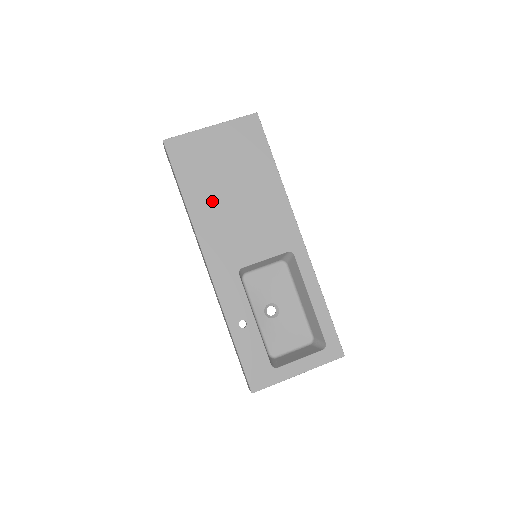
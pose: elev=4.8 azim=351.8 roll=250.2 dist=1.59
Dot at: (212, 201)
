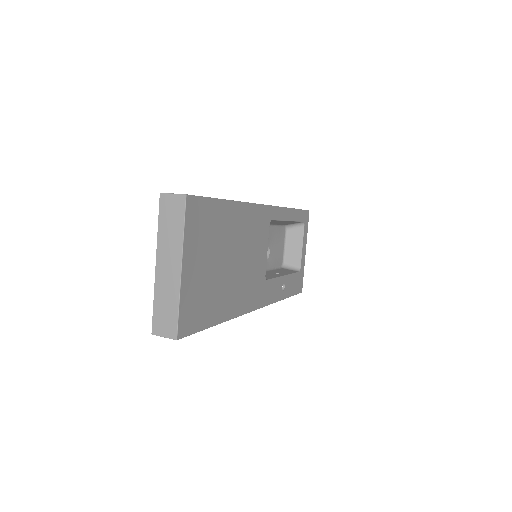
Dot at: (230, 290)
